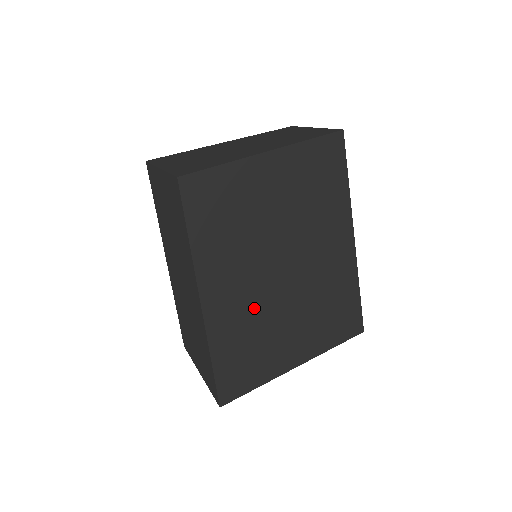
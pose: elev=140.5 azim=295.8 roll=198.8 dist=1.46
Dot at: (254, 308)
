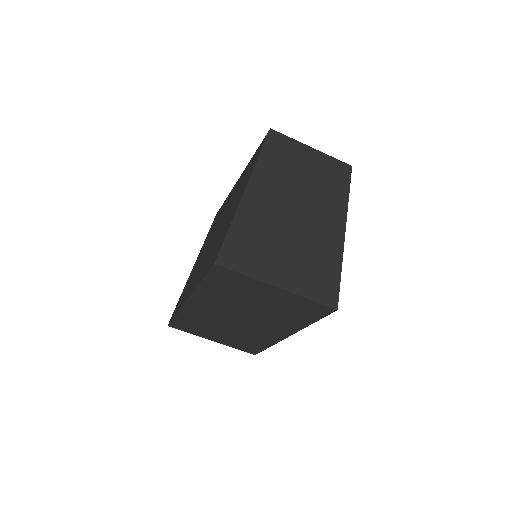
Dot at: occluded
